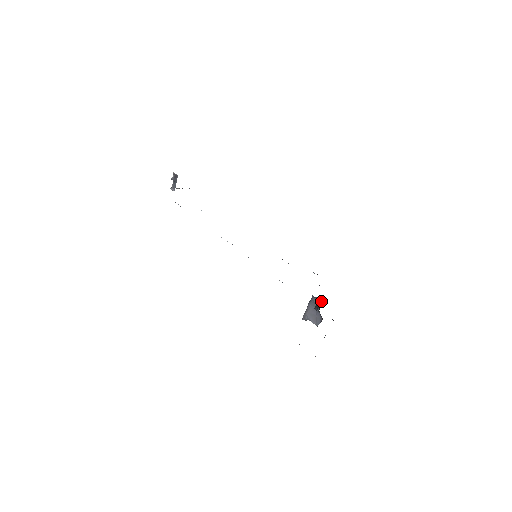
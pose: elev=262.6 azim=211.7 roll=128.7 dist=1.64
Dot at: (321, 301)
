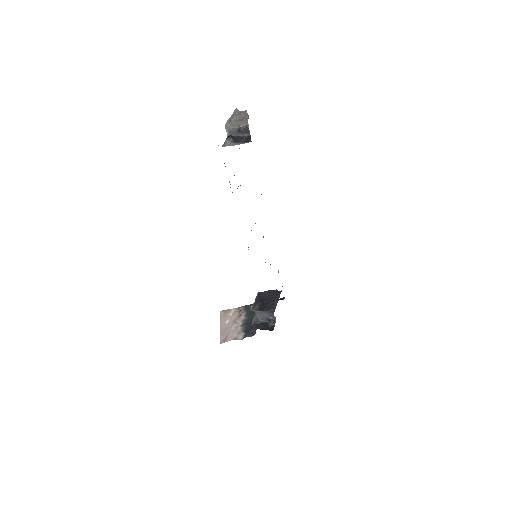
Dot at: (275, 318)
